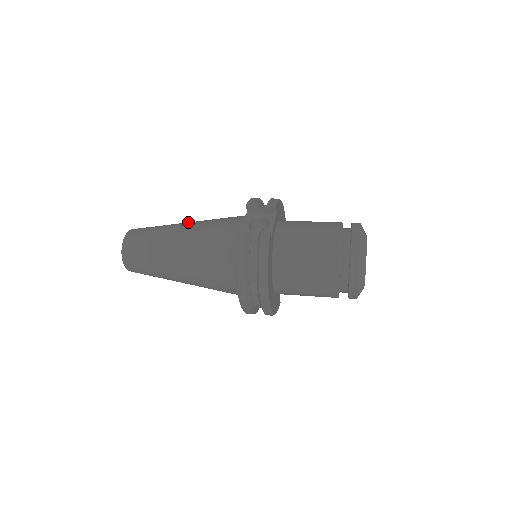
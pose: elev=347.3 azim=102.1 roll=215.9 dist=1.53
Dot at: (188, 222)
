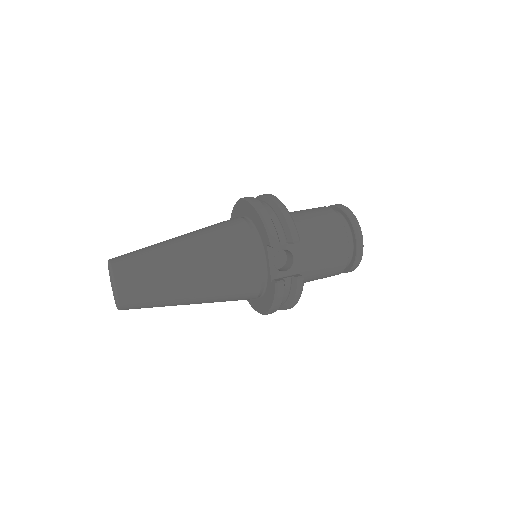
Dot at: (189, 253)
